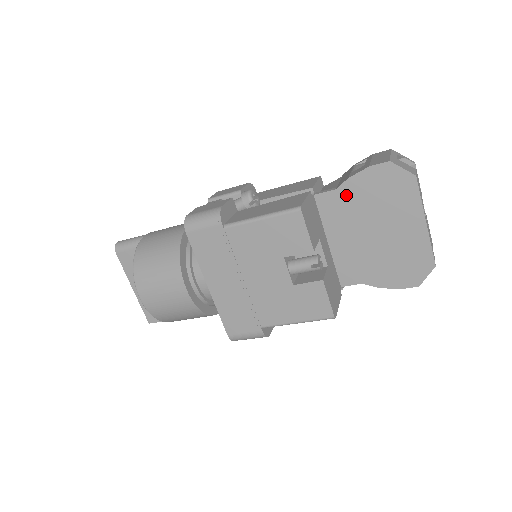
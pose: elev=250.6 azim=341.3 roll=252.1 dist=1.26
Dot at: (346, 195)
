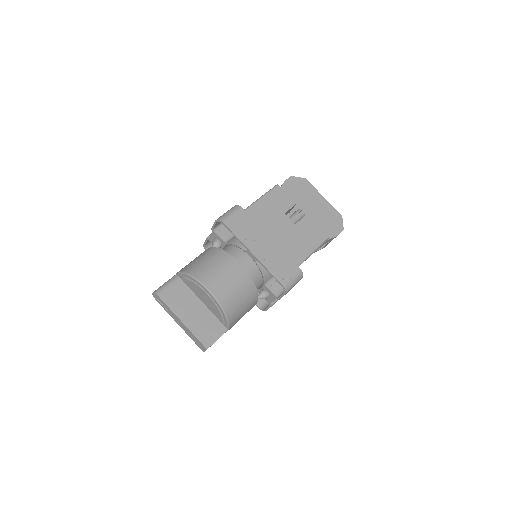
Dot at: occluded
